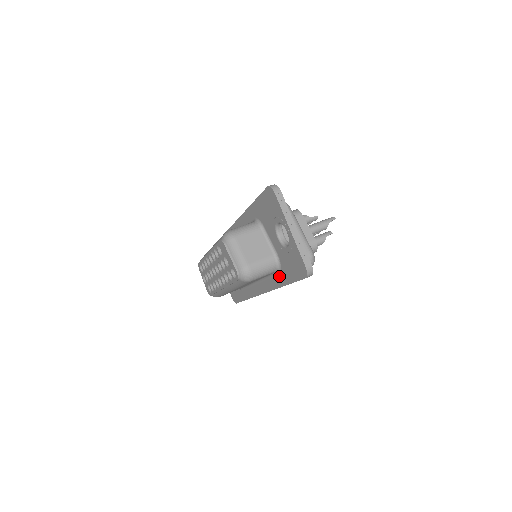
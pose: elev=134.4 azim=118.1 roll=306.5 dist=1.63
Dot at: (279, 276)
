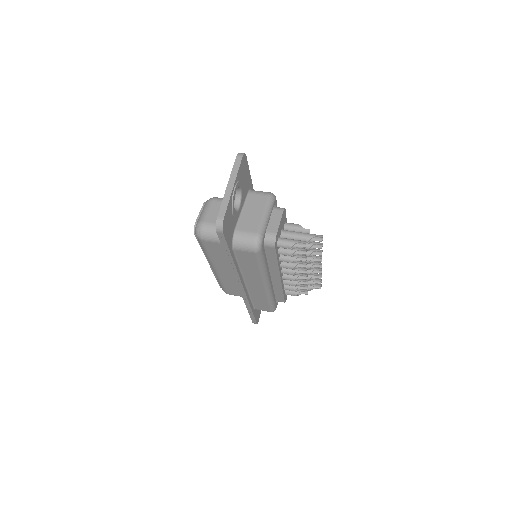
Dot at: occluded
